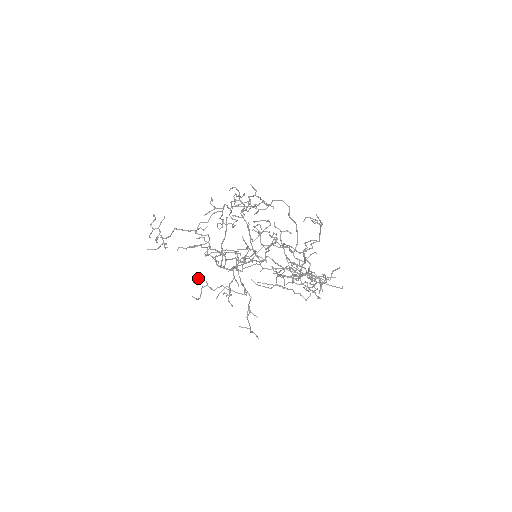
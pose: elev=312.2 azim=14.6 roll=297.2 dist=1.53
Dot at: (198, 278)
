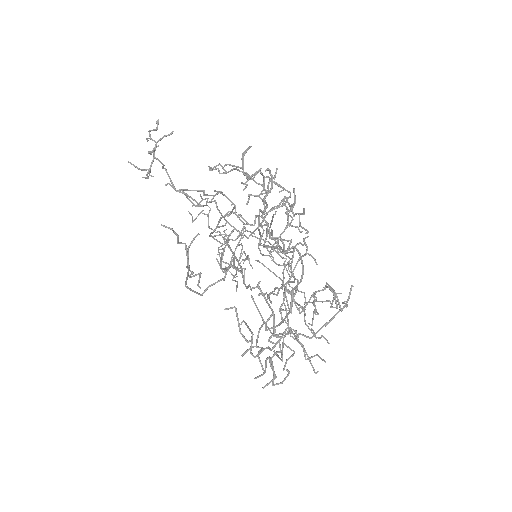
Dot at: (204, 199)
